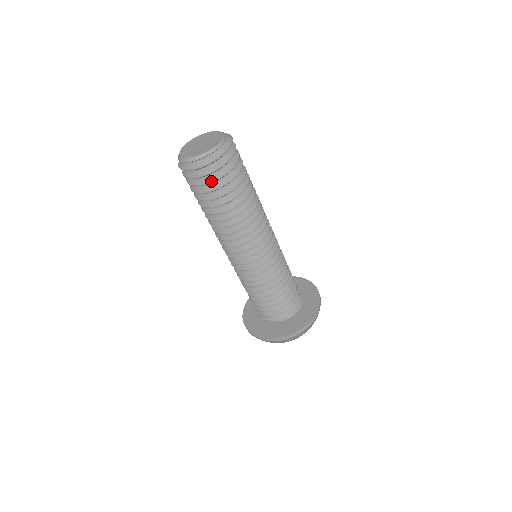
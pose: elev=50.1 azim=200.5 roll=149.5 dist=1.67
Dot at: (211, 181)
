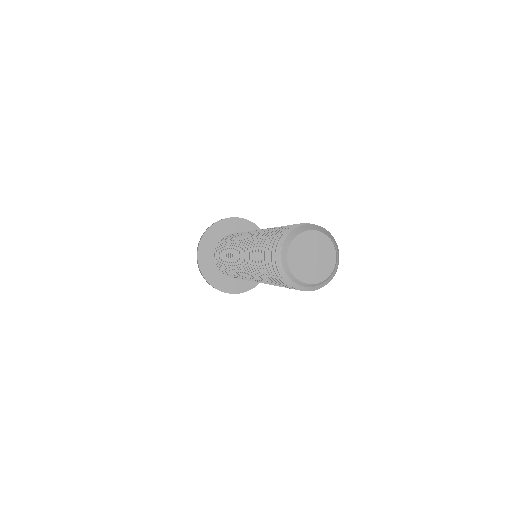
Dot at: occluded
